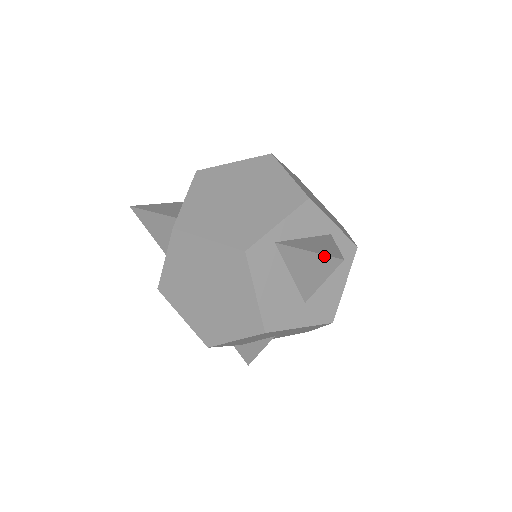
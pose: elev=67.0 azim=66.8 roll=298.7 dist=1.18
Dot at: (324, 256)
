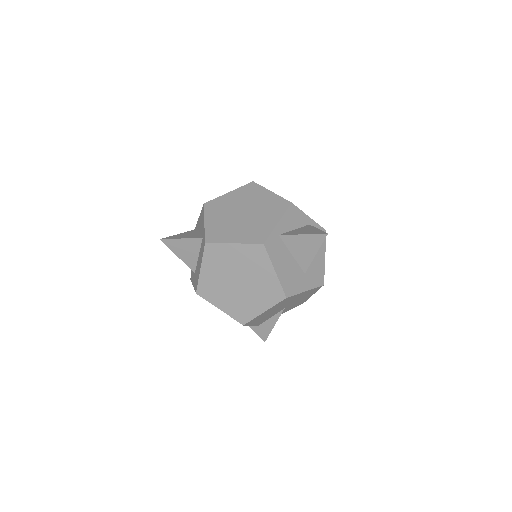
Dot at: (314, 235)
